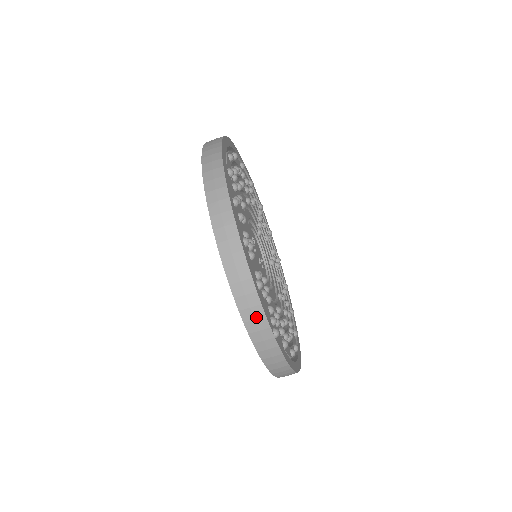
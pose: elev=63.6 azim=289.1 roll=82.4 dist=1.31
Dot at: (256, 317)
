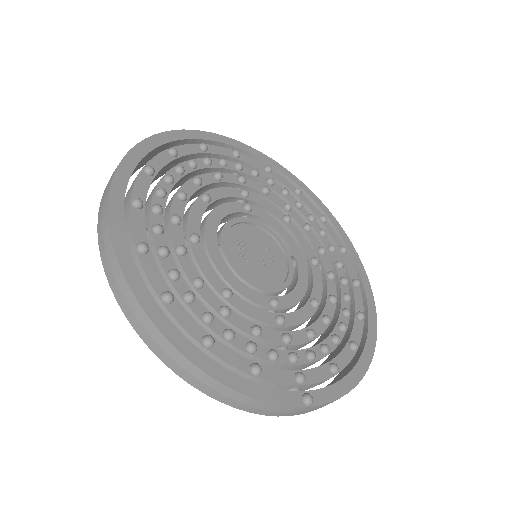
Dot at: (272, 410)
